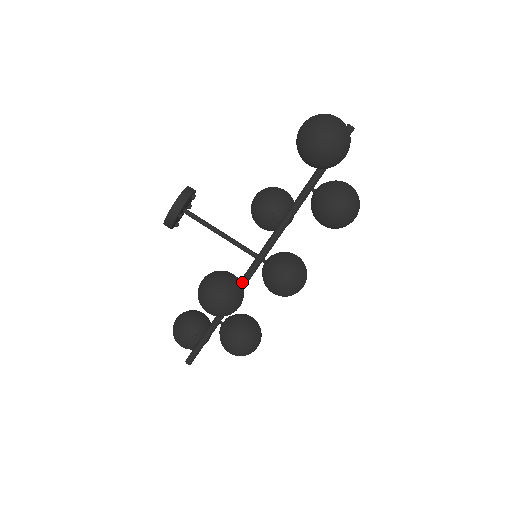
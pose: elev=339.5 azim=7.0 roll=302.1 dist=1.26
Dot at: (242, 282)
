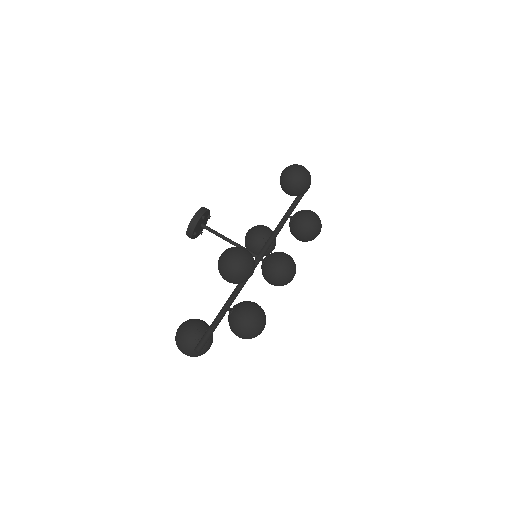
Dot at: occluded
